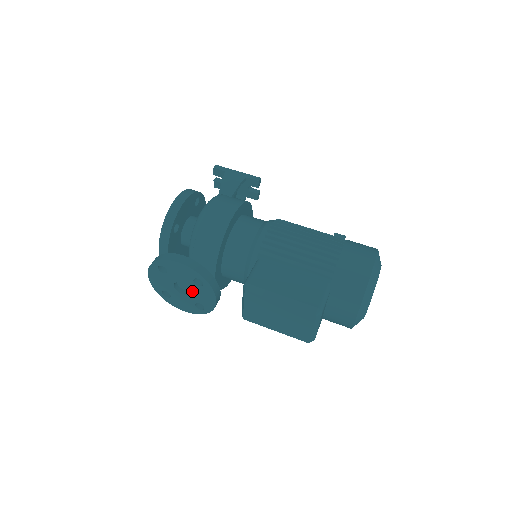
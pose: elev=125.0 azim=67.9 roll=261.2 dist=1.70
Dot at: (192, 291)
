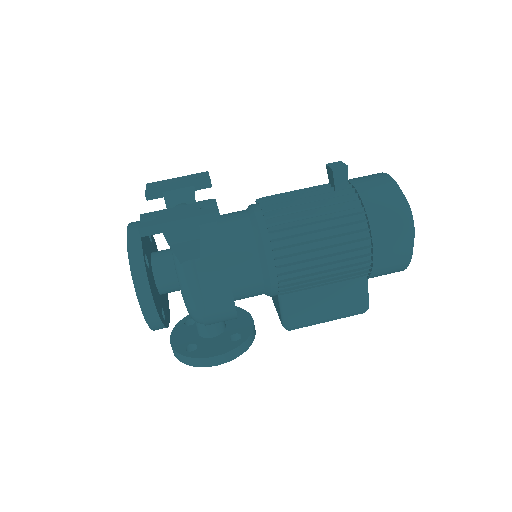
Dot at: occluded
